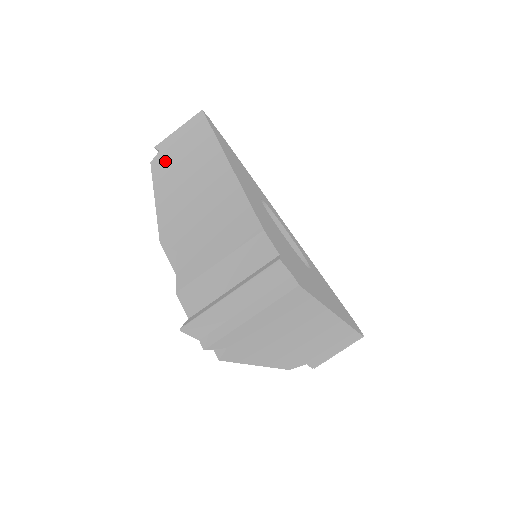
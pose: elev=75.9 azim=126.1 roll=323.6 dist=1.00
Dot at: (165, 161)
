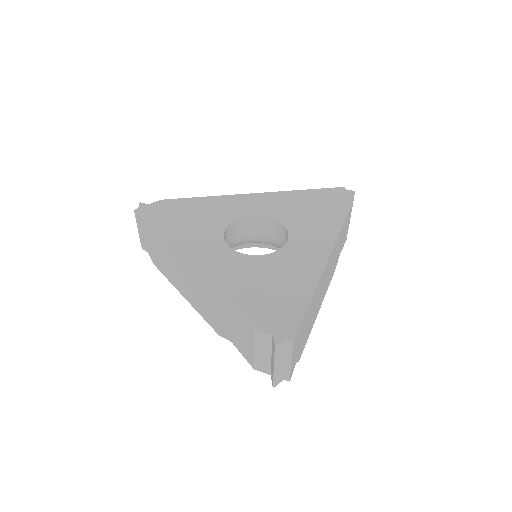
Dot at: (161, 265)
